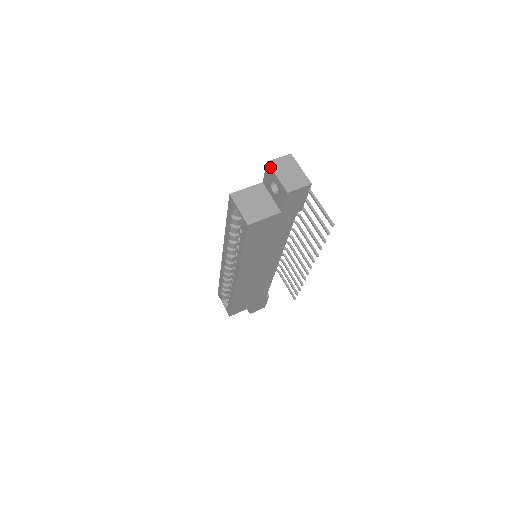
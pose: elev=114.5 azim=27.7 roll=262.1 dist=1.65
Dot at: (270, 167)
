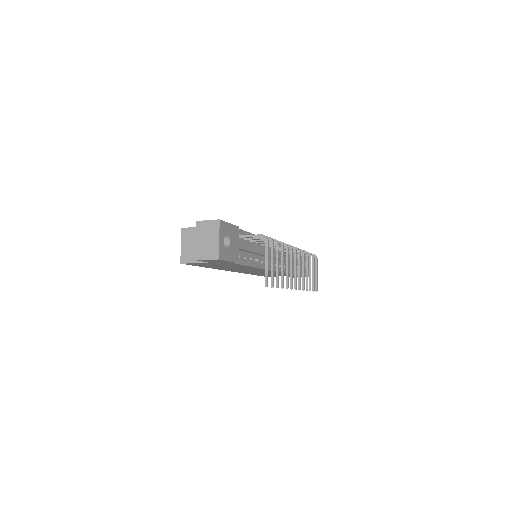
Dot at: (196, 227)
